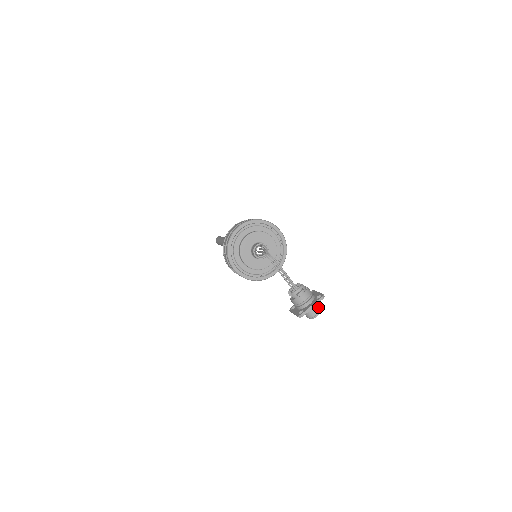
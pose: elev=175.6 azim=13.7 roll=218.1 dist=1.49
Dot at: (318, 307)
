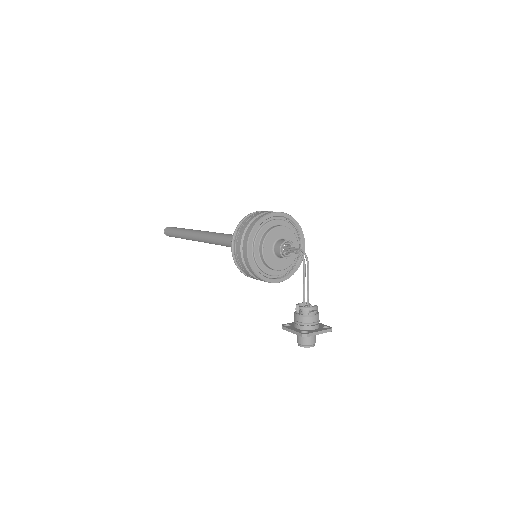
Dot at: occluded
